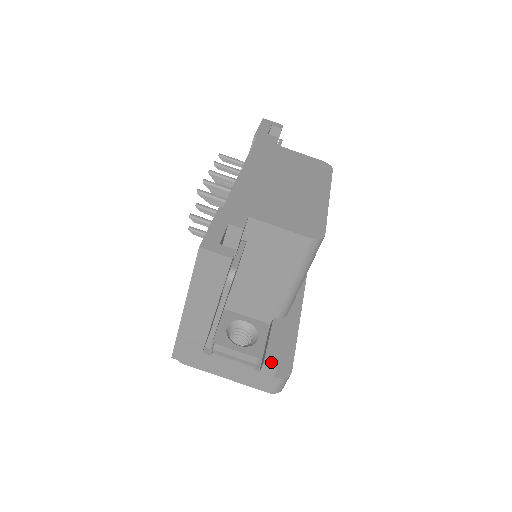
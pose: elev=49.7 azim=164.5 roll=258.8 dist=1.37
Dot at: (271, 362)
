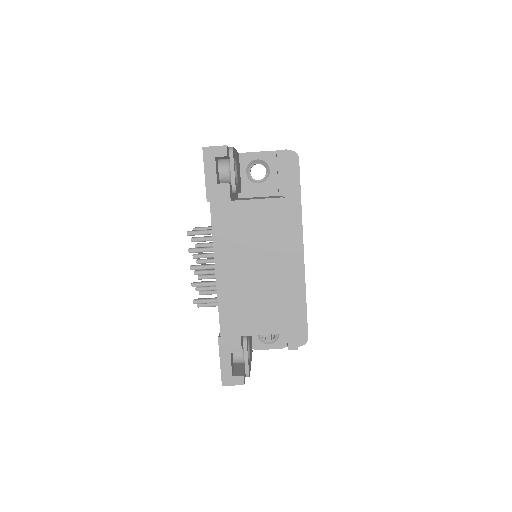
Dot at: (292, 347)
